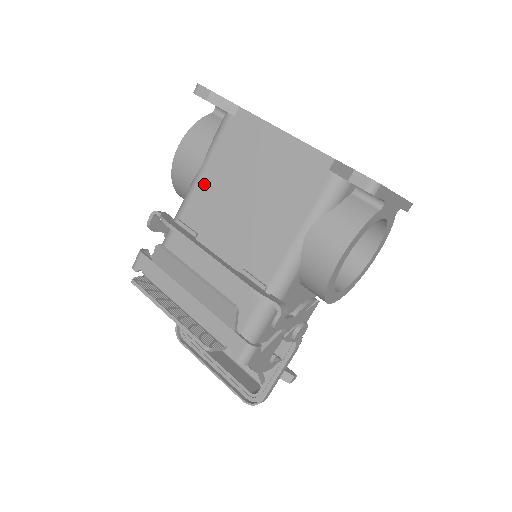
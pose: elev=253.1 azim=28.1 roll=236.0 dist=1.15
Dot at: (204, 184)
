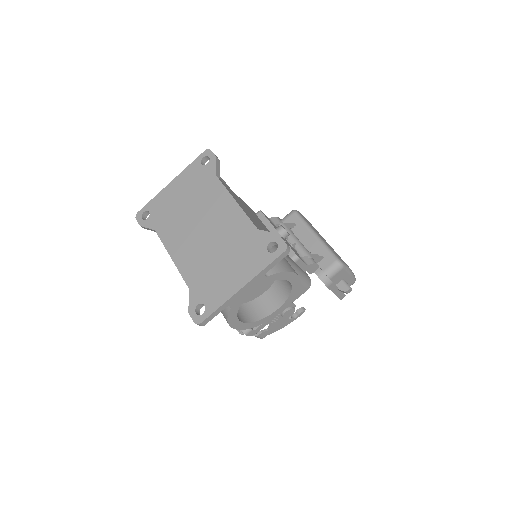
Dot at: occluded
